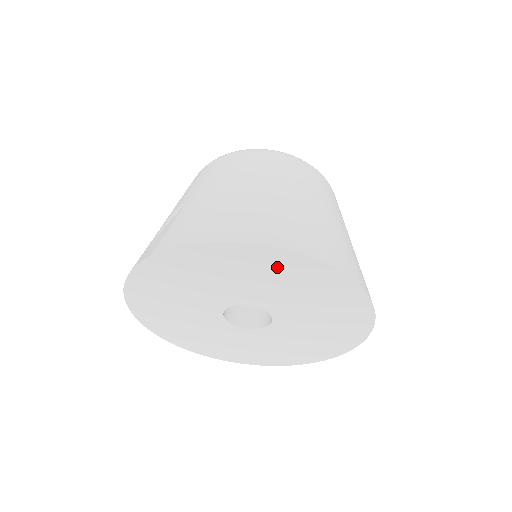
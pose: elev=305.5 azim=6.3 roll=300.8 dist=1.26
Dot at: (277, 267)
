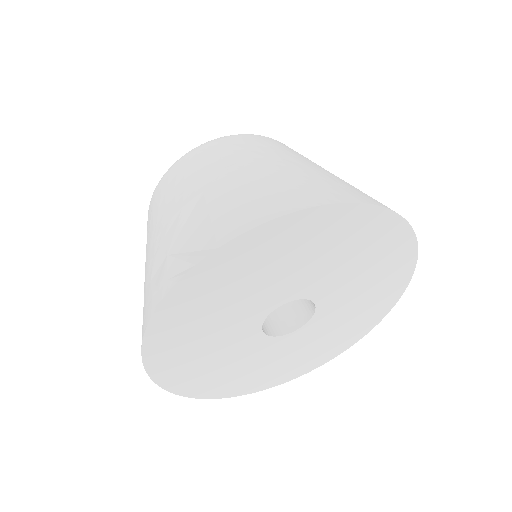
Dot at: (355, 233)
